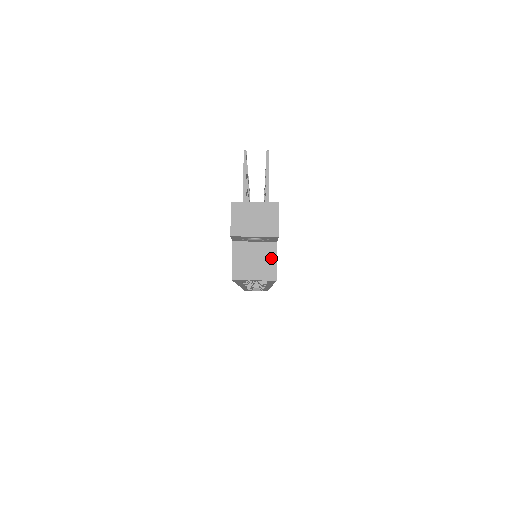
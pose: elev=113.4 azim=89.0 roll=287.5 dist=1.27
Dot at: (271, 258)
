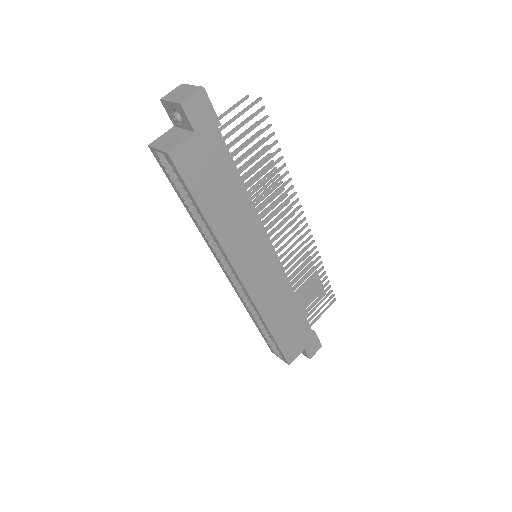
Dot at: (181, 140)
